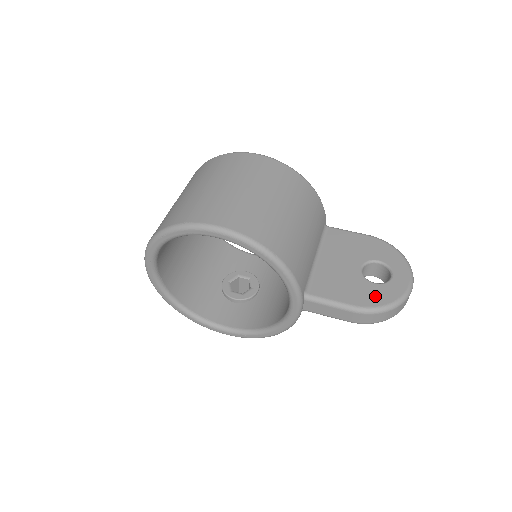
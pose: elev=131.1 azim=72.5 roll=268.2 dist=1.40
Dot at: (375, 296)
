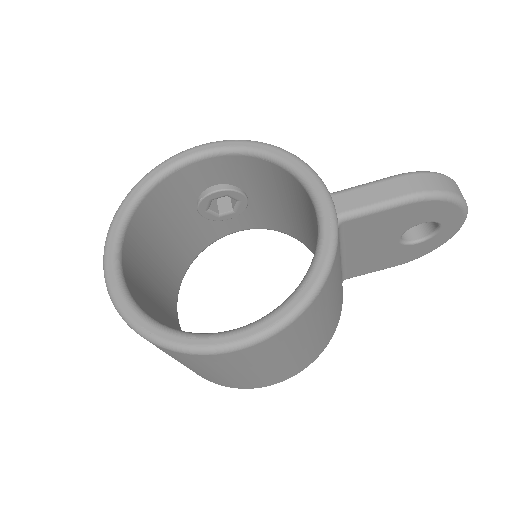
Dot at: (418, 252)
